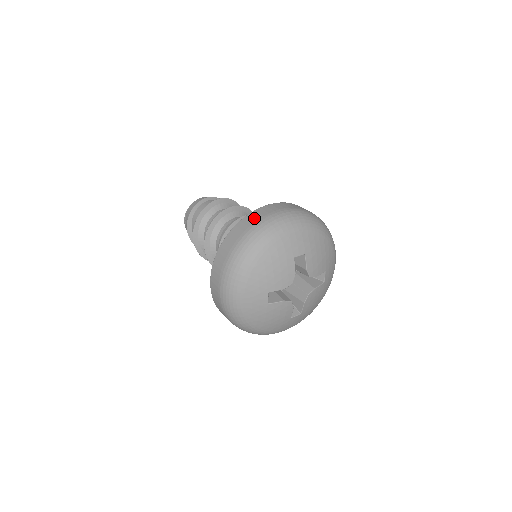
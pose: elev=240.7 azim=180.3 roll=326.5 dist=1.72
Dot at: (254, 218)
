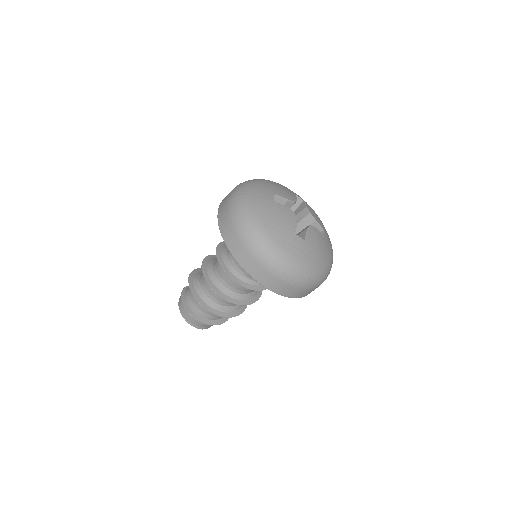
Dot at: (225, 220)
